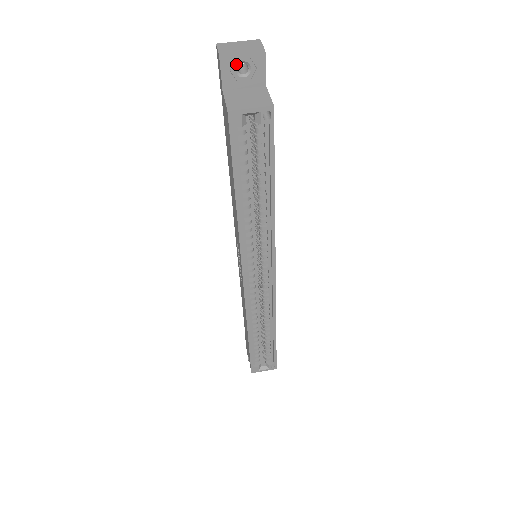
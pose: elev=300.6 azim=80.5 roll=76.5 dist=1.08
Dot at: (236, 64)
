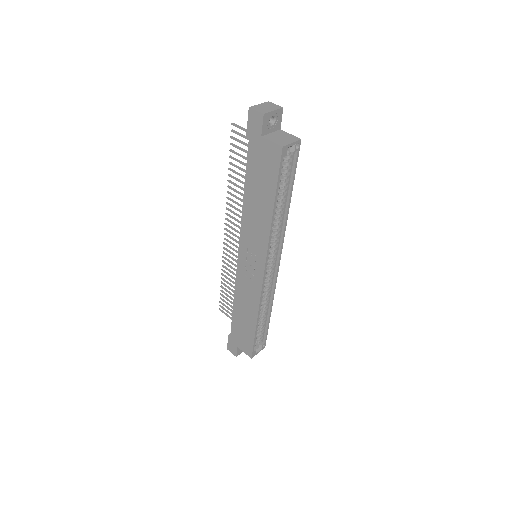
Dot at: occluded
